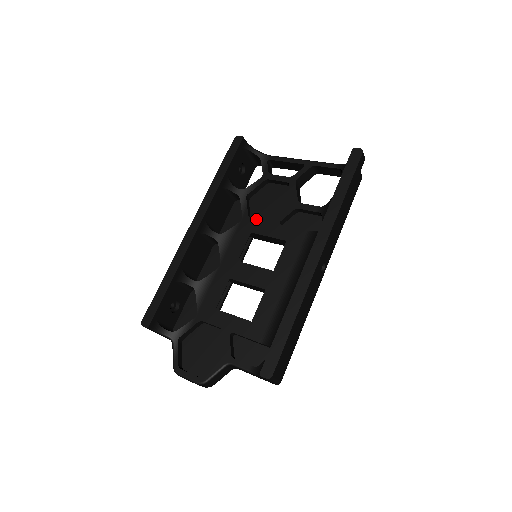
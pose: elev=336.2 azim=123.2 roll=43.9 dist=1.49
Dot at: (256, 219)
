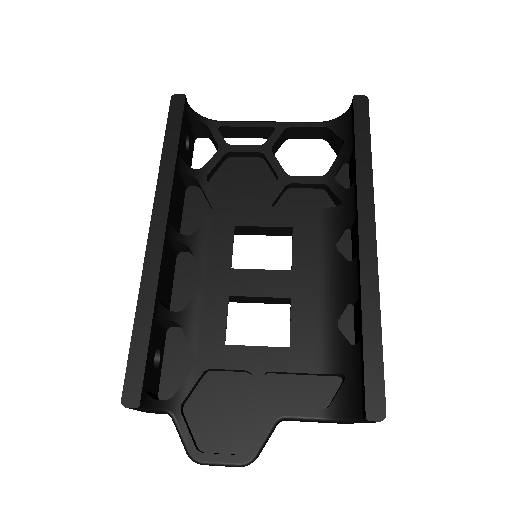
Dot at: occluded
